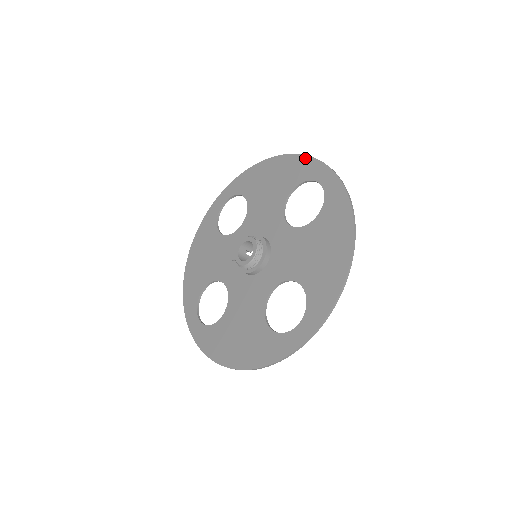
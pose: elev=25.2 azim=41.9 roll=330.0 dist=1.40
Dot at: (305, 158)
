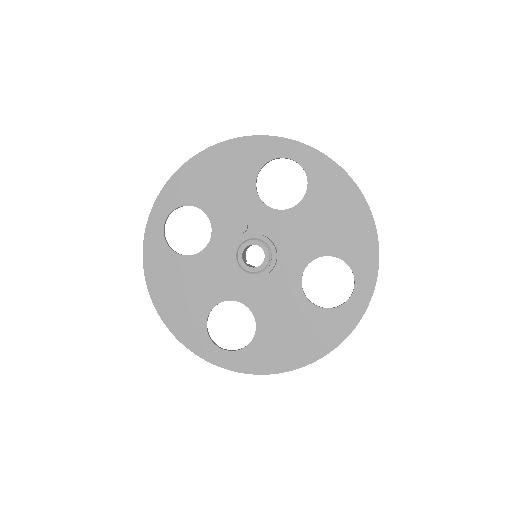
Dot at: (376, 251)
